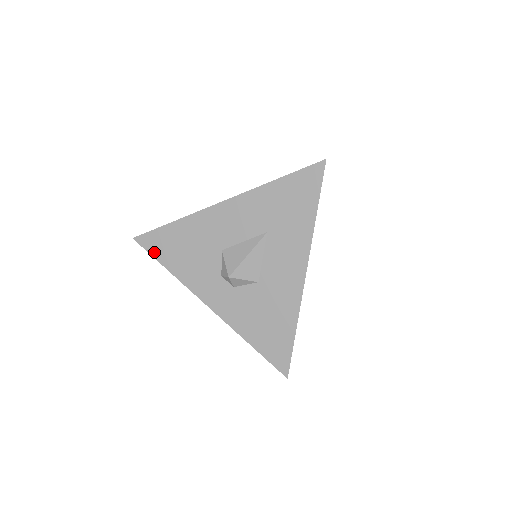
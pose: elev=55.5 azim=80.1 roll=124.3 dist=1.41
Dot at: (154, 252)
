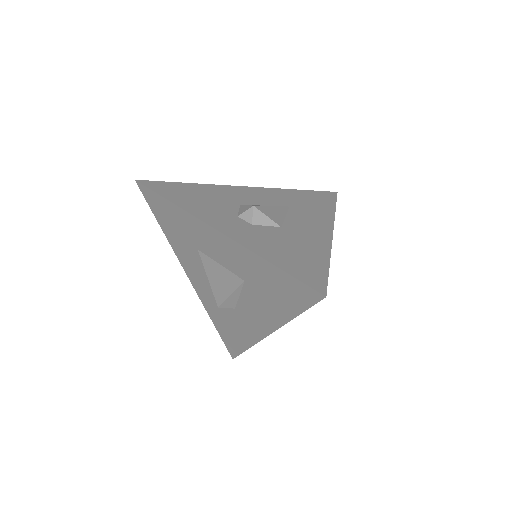
Dot at: (158, 190)
